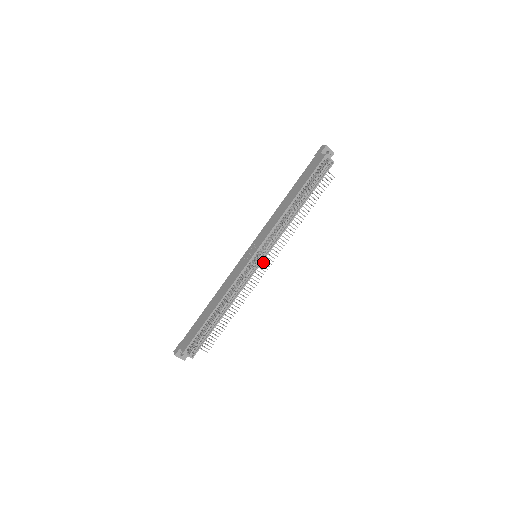
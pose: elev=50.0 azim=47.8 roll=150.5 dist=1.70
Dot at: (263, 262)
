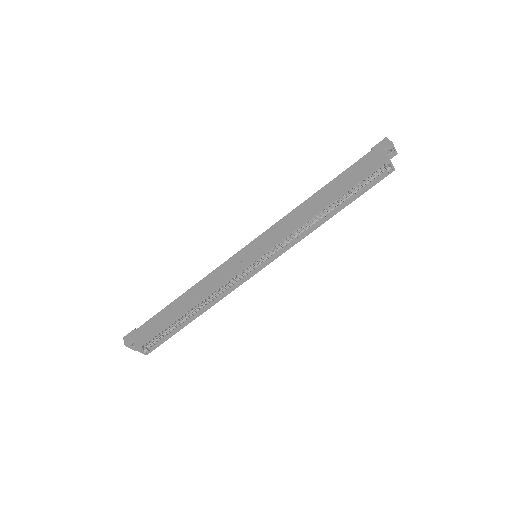
Dot at: occluded
